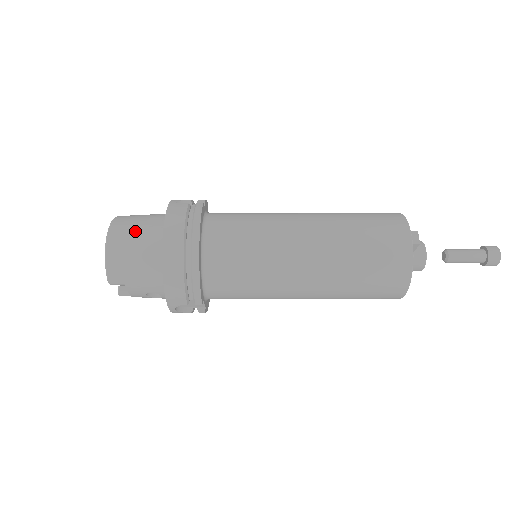
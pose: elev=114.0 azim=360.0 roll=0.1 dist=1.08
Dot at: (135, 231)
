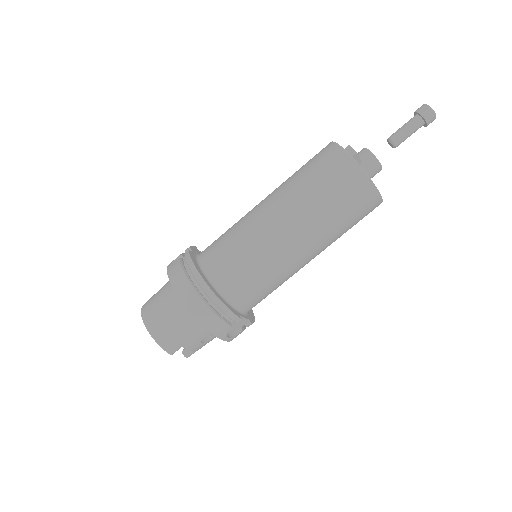
Dot at: (159, 306)
